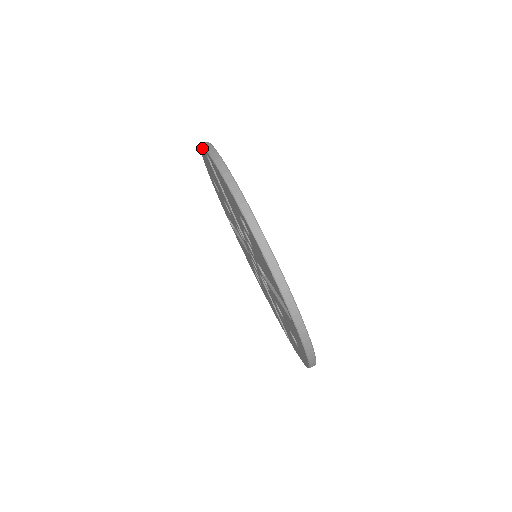
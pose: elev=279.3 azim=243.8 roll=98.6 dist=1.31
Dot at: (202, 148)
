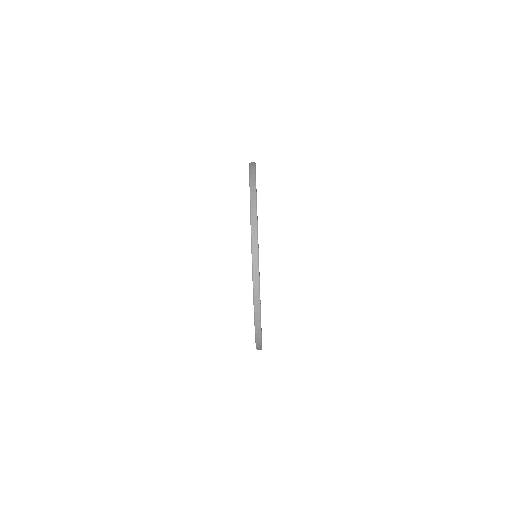
Dot at: (249, 176)
